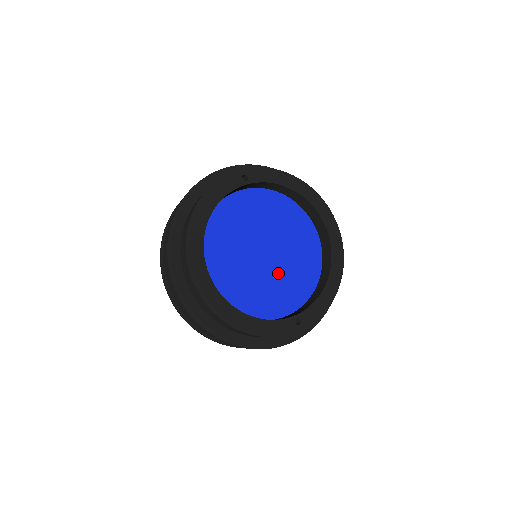
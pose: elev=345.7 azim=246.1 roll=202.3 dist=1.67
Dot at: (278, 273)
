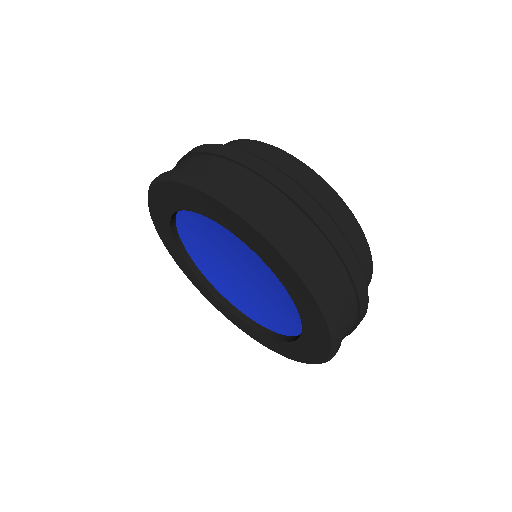
Dot at: occluded
